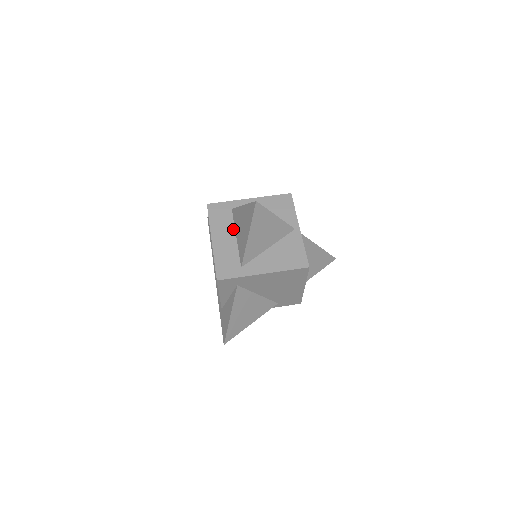
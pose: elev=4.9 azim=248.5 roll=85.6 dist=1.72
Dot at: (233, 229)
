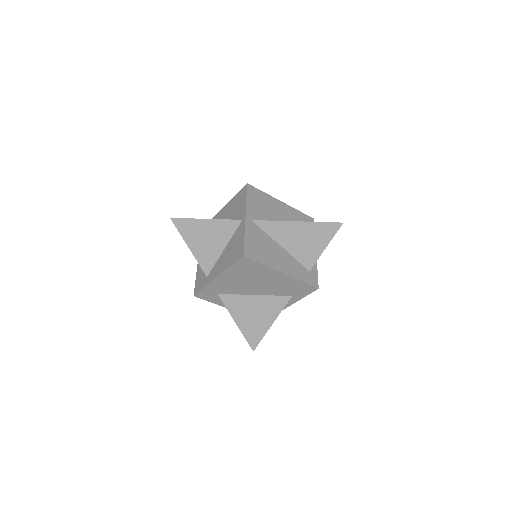
Dot at: occluded
